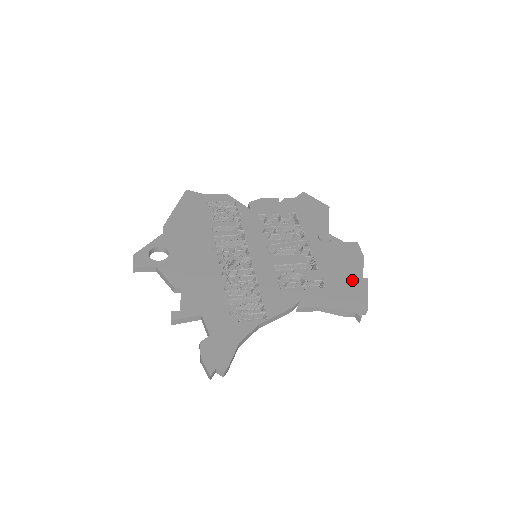
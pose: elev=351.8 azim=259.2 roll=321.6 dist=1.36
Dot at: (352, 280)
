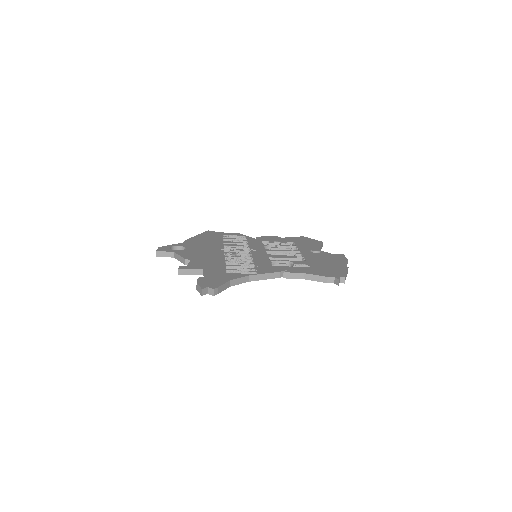
Dot at: (335, 266)
